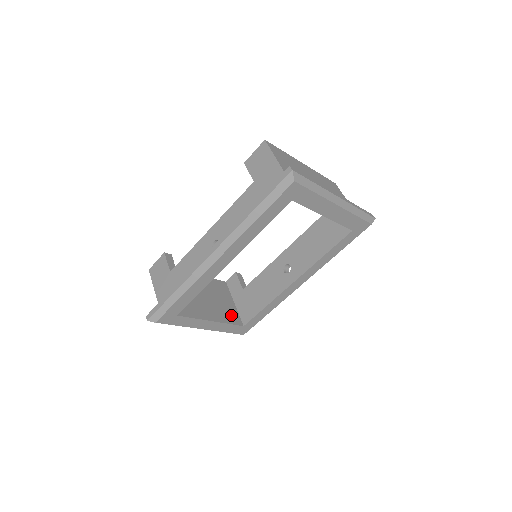
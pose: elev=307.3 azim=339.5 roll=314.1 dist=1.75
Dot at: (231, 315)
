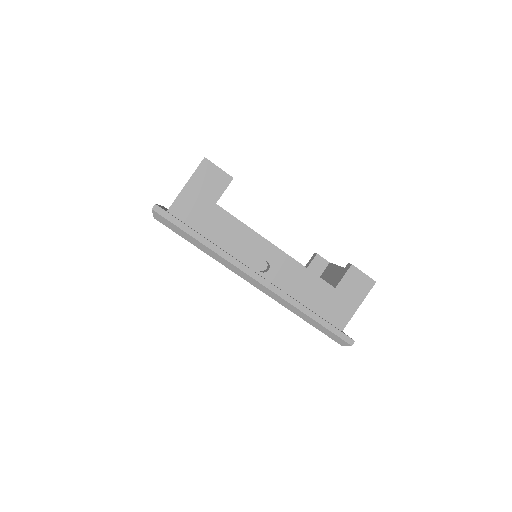
Dot at: occluded
